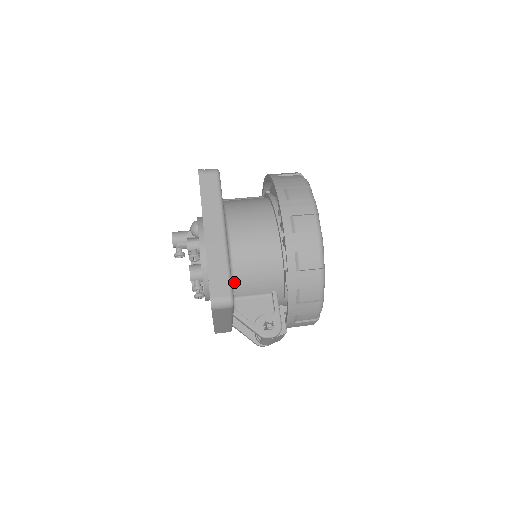
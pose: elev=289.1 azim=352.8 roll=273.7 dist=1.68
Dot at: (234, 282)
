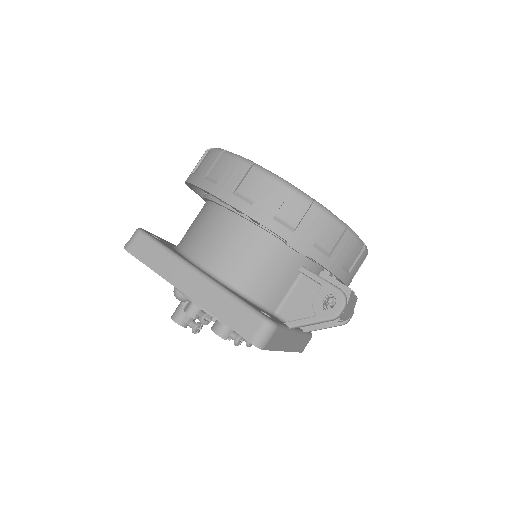
Dot at: (258, 302)
